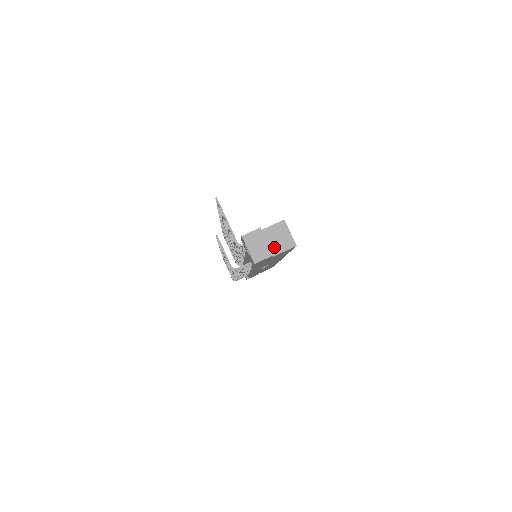
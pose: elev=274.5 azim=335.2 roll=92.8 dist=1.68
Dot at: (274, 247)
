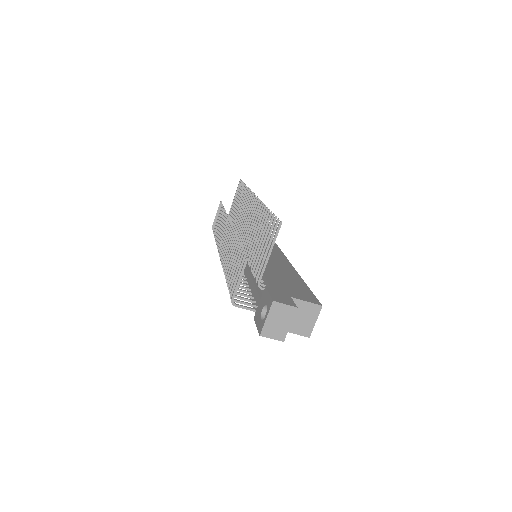
Dot at: occluded
